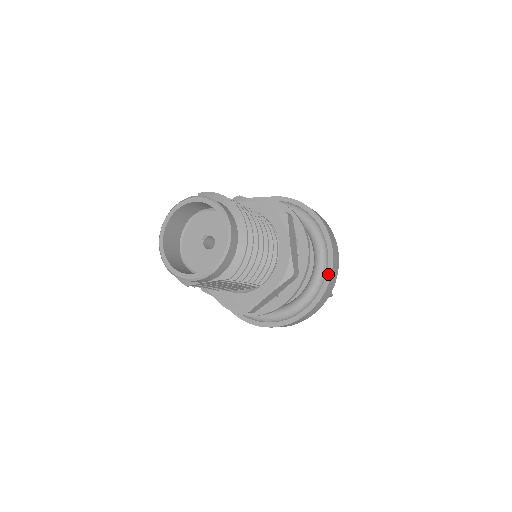
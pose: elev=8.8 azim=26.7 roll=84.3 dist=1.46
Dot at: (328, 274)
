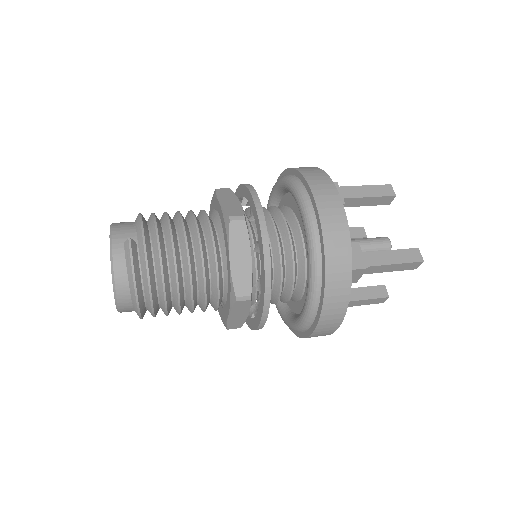
Dot at: (302, 334)
